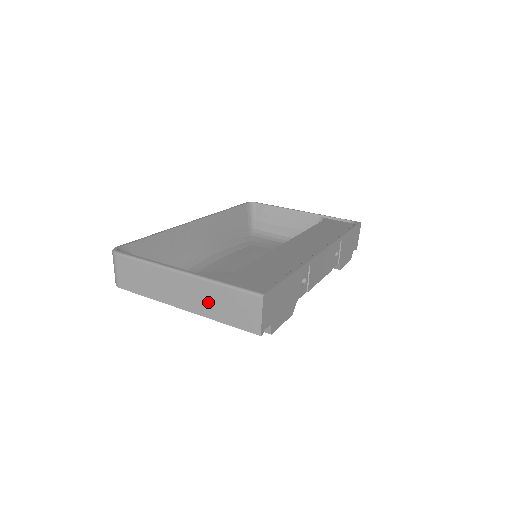
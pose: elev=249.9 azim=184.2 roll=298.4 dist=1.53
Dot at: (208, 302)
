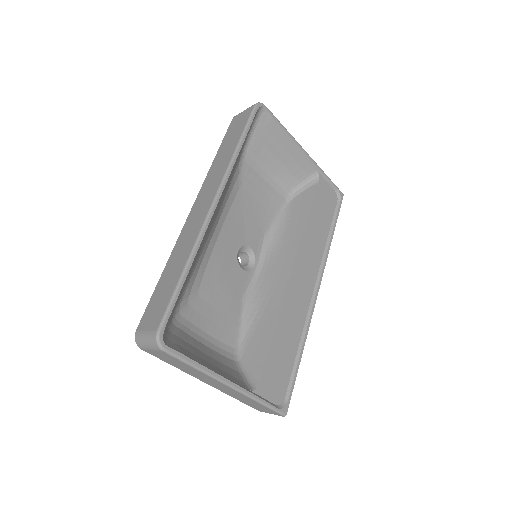
Dot at: (236, 395)
